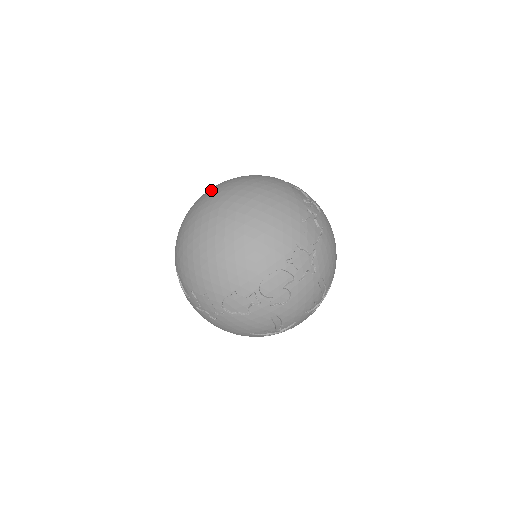
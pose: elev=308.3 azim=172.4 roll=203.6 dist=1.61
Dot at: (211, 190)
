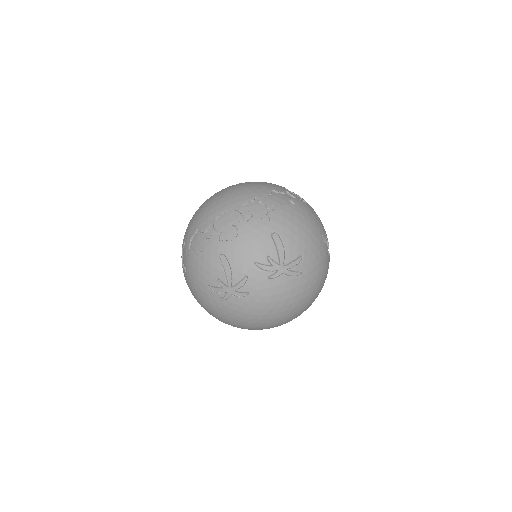
Dot at: occluded
